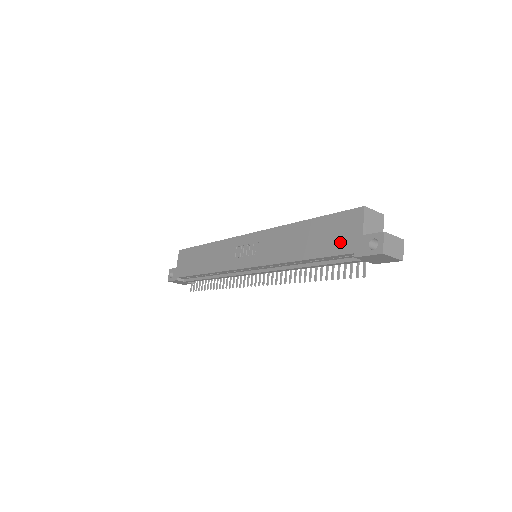
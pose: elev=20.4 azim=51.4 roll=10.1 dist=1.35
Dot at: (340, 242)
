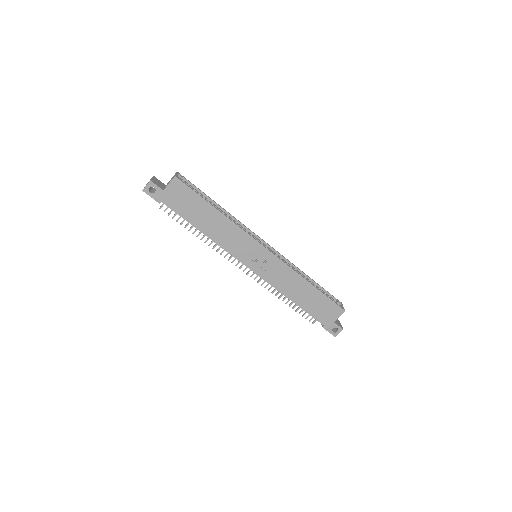
Dot at: (322, 315)
